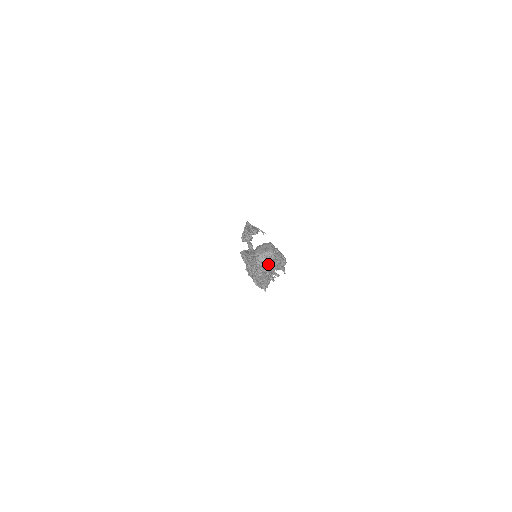
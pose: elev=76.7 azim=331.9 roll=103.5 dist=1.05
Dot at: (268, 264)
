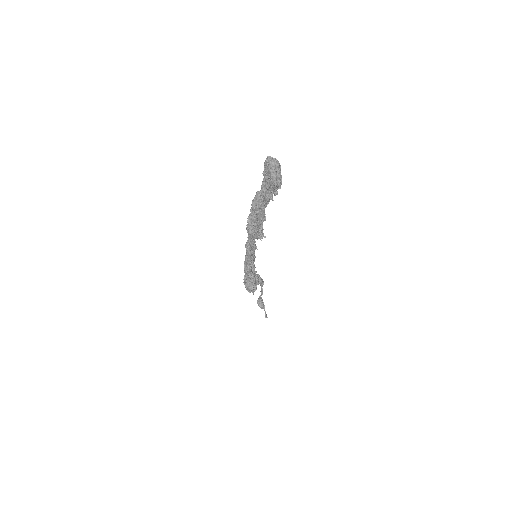
Dot at: (271, 165)
